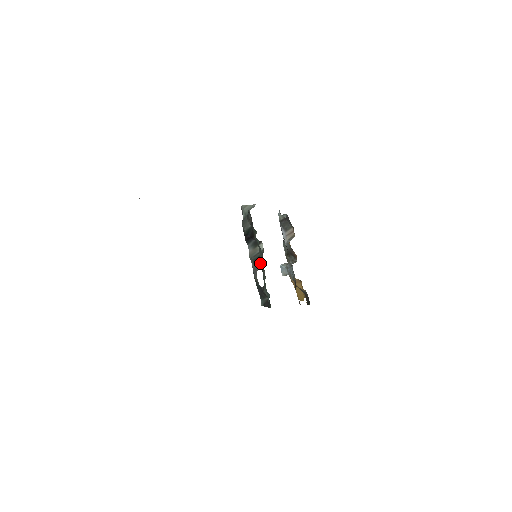
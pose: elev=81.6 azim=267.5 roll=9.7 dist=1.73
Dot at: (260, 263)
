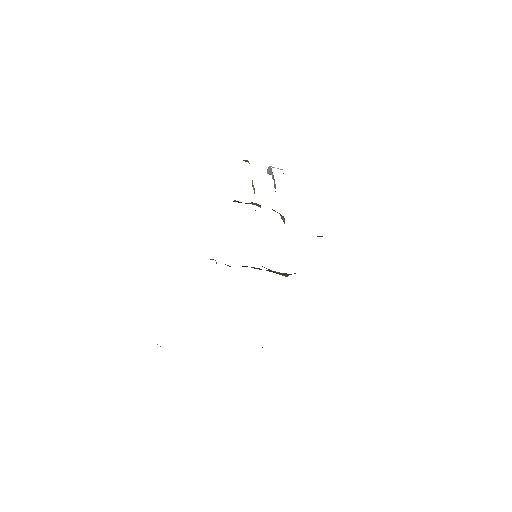
Dot at: occluded
